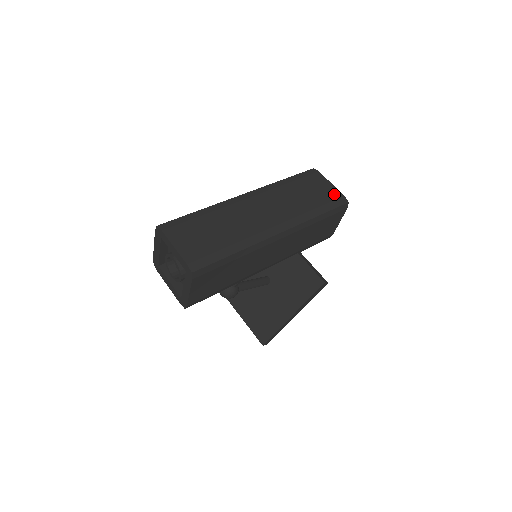
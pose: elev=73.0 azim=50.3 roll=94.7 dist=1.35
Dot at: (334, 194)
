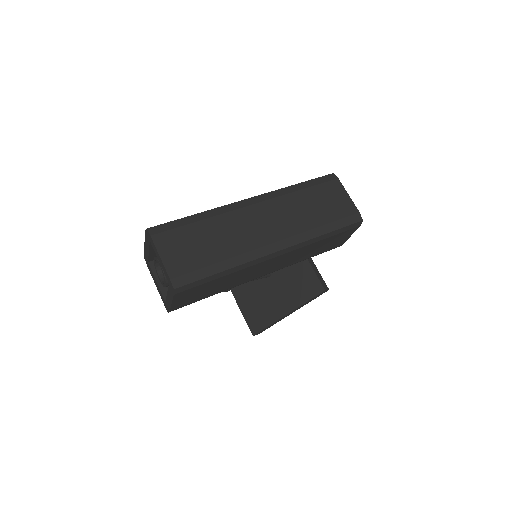
Dot at: (349, 209)
